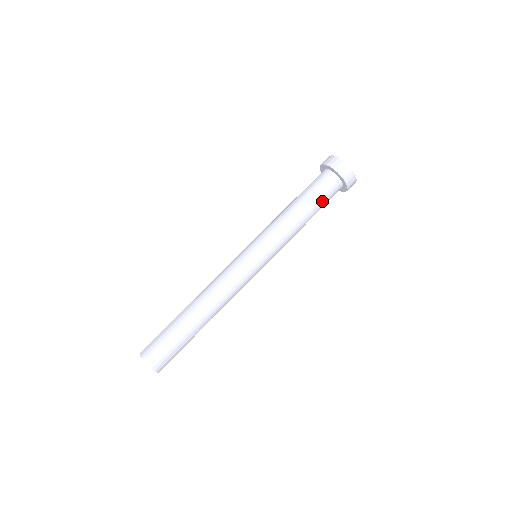
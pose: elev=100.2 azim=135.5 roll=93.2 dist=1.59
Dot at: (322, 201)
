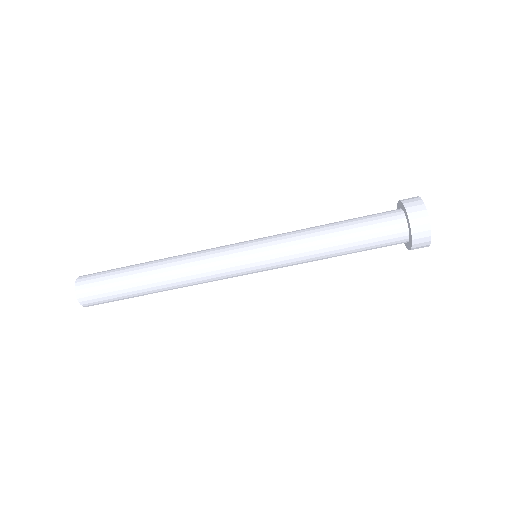
Dot at: (369, 249)
